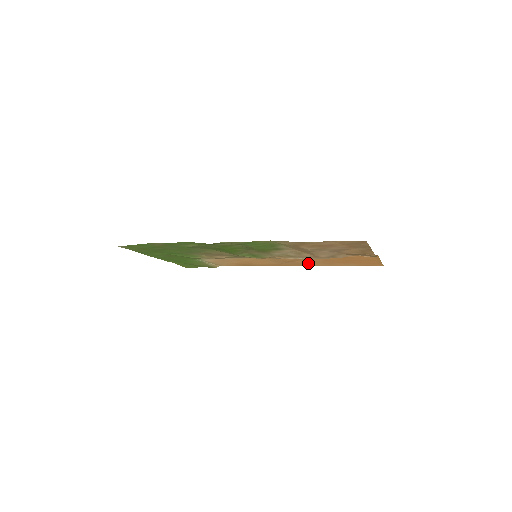
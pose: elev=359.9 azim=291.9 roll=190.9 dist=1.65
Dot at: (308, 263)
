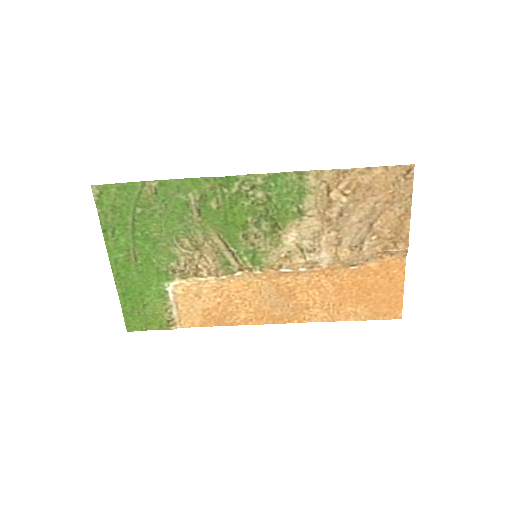
Dot at: (308, 308)
